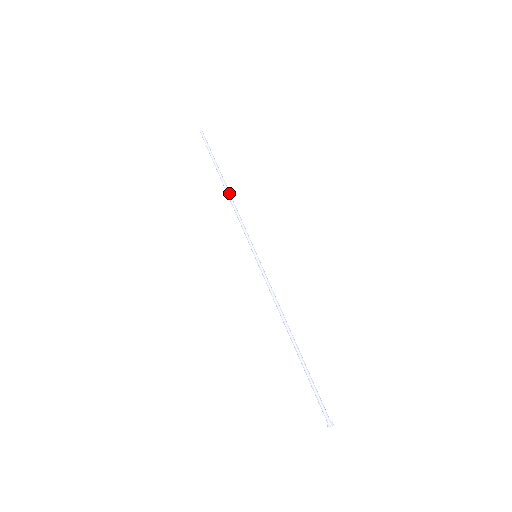
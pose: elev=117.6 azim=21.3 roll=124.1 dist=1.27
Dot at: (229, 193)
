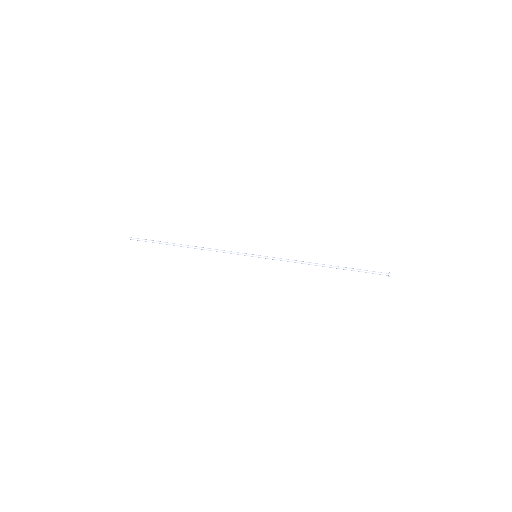
Dot at: (197, 247)
